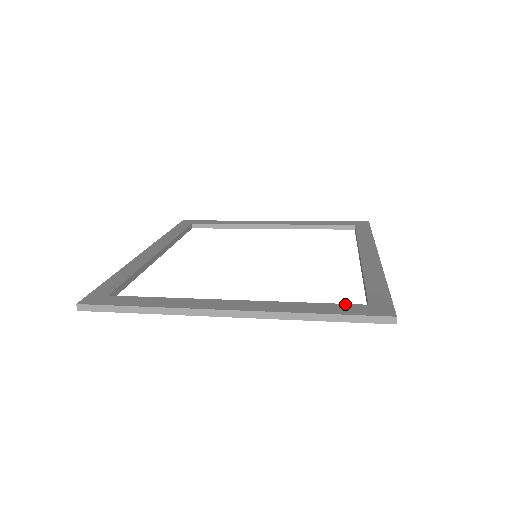
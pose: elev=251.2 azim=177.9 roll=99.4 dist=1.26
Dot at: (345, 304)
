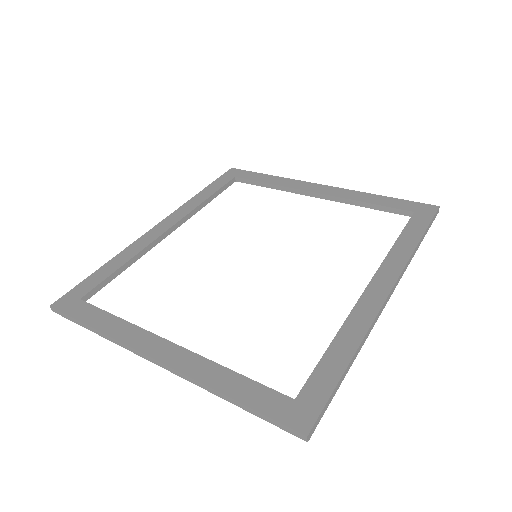
Dot at: (270, 389)
